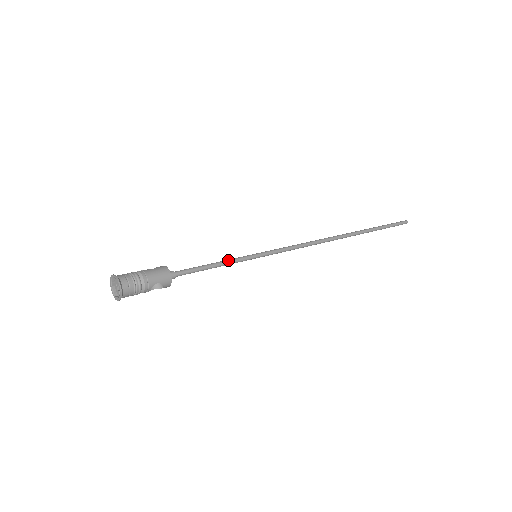
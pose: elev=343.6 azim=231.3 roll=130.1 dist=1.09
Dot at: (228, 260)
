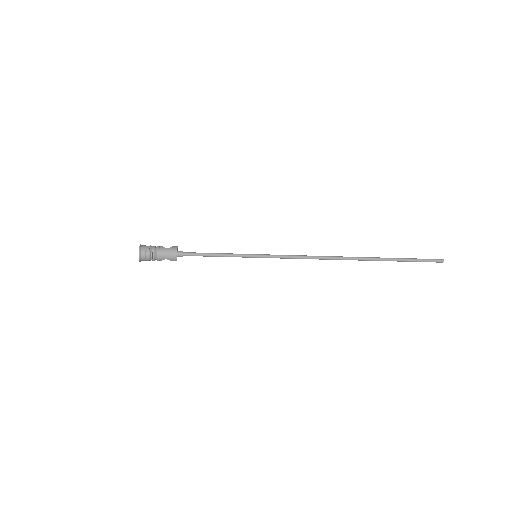
Dot at: (229, 254)
